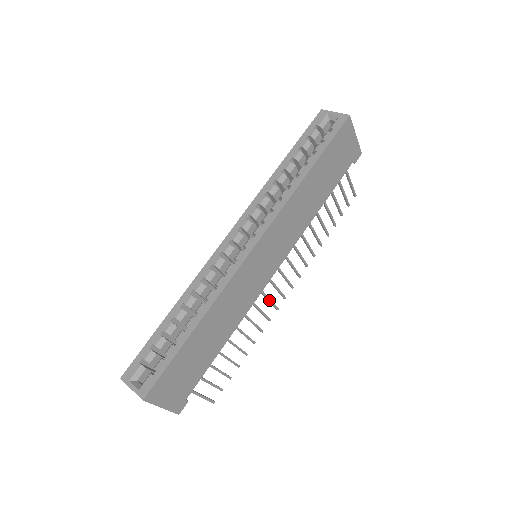
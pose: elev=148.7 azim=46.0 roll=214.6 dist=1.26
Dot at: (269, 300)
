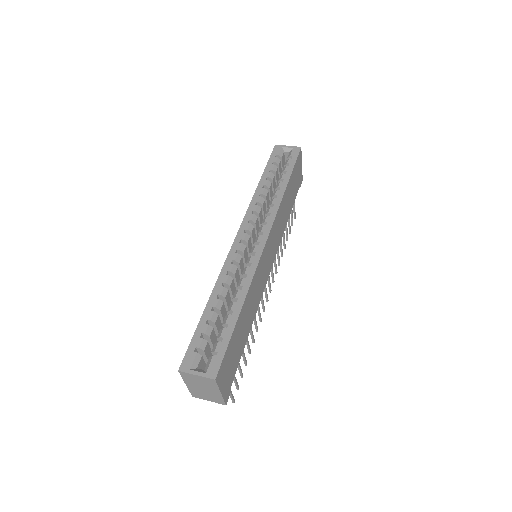
Dot at: (262, 299)
